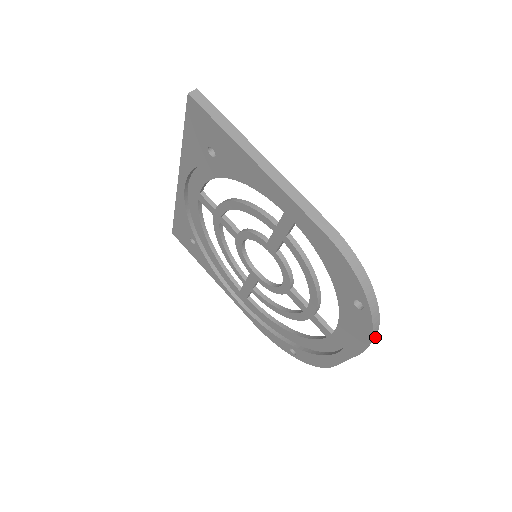
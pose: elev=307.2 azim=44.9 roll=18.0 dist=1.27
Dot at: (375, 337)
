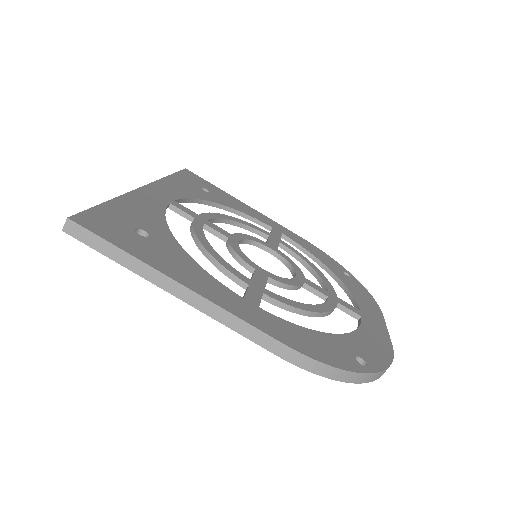
Dot at: (392, 361)
